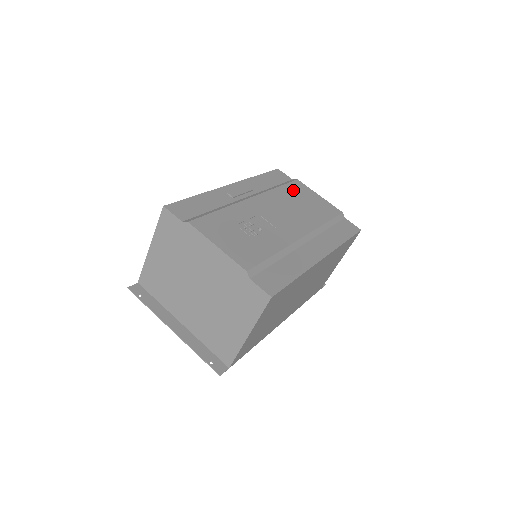
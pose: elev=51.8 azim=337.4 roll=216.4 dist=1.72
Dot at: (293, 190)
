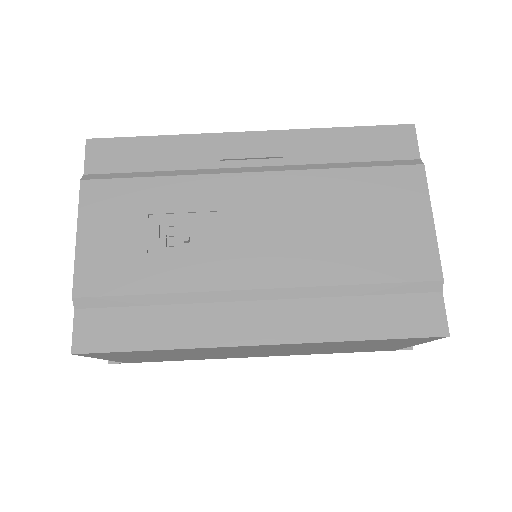
Dot at: (374, 186)
